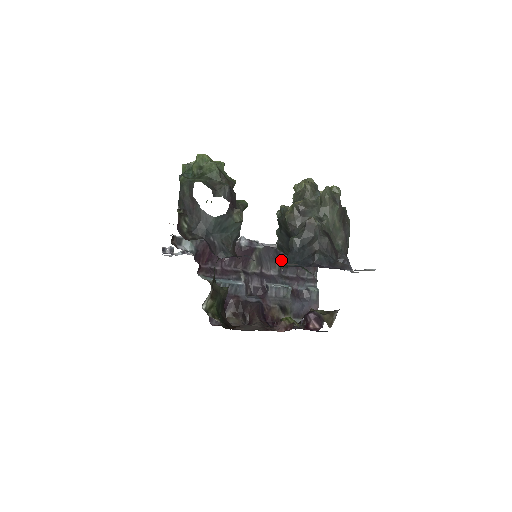
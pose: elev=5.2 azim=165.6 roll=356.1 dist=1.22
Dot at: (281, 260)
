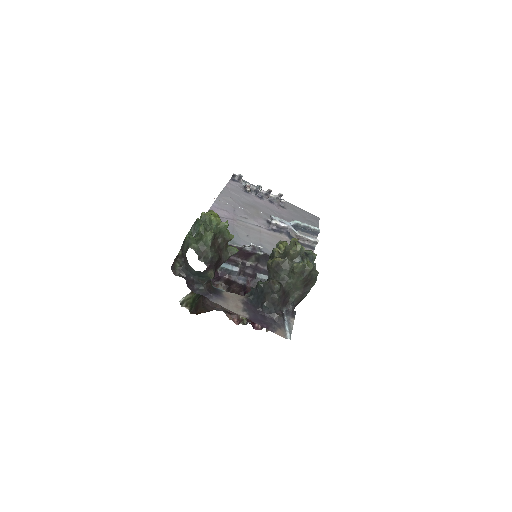
Dot at: occluded
